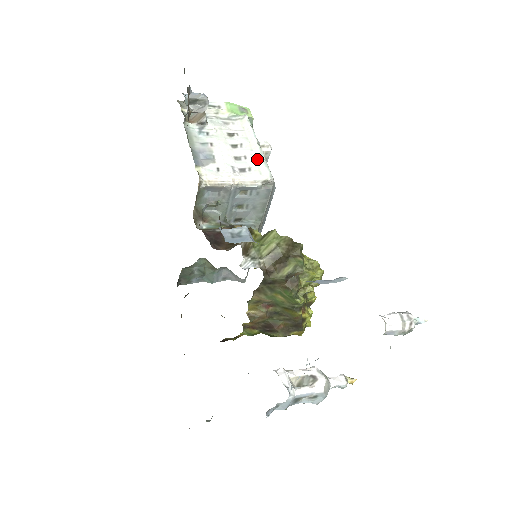
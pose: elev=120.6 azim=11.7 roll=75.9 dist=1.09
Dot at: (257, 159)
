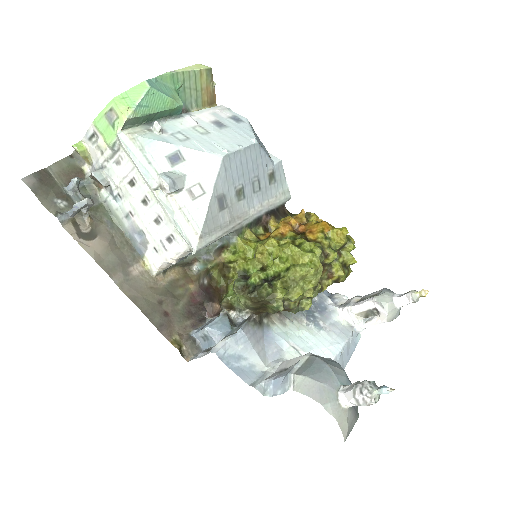
Dot at: (168, 218)
